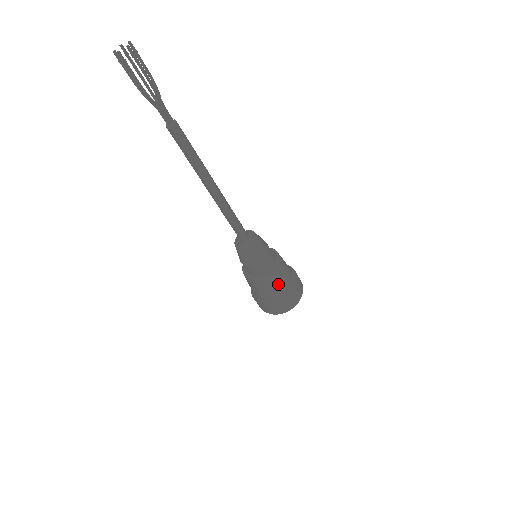
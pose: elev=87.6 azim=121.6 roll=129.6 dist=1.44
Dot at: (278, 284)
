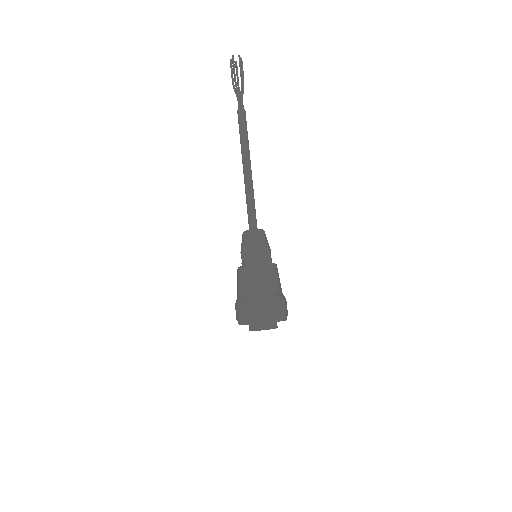
Dot at: (264, 281)
